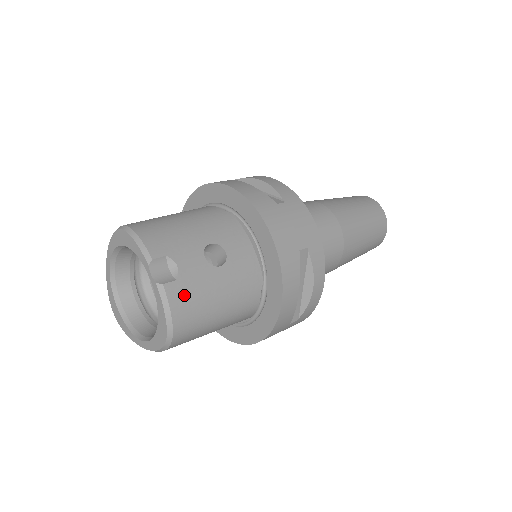
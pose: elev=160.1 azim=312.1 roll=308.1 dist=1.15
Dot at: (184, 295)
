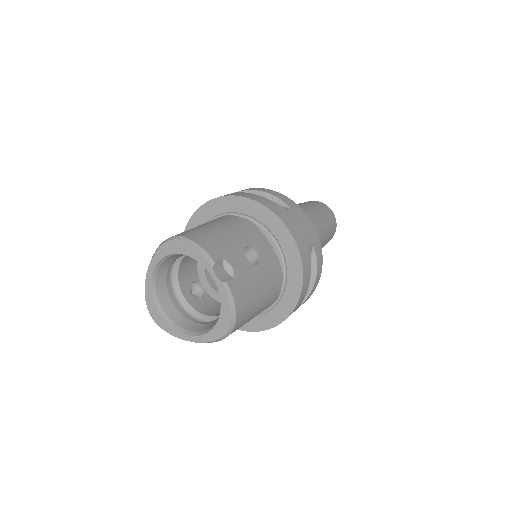
Dot at: (241, 290)
